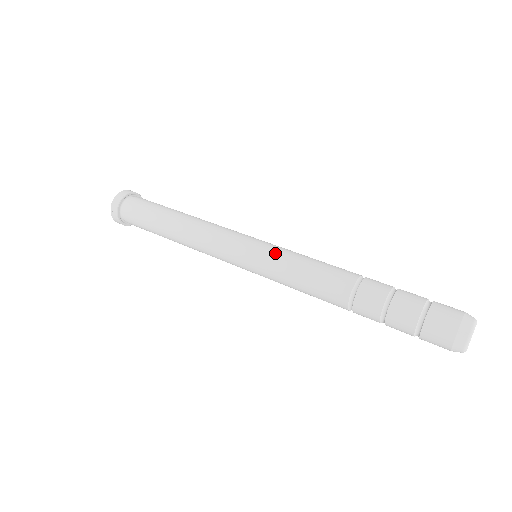
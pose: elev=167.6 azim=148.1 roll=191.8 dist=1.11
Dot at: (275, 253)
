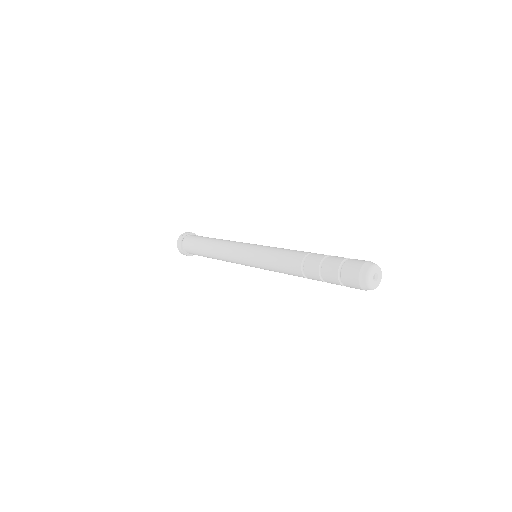
Dot at: (268, 246)
